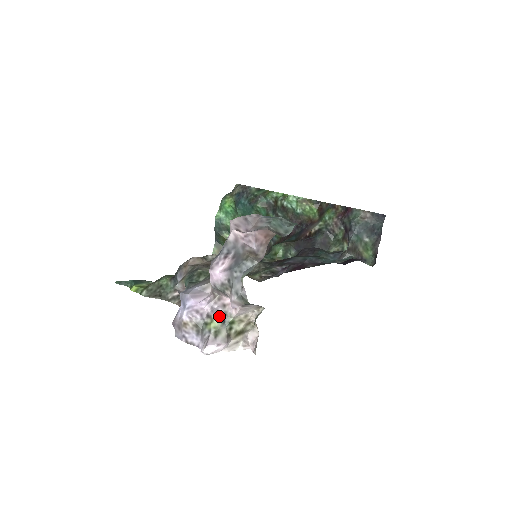
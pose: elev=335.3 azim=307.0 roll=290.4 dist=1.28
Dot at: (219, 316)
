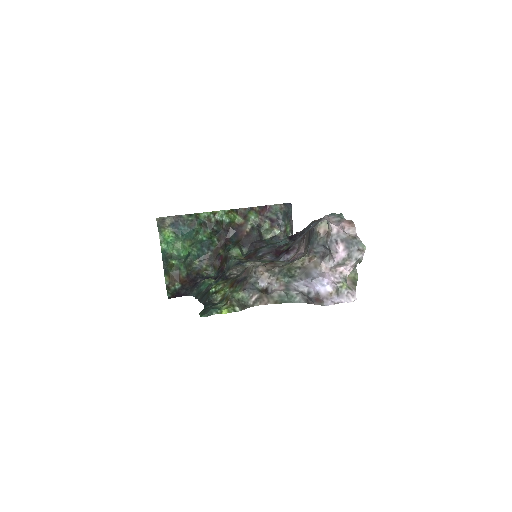
Dot at: (343, 279)
